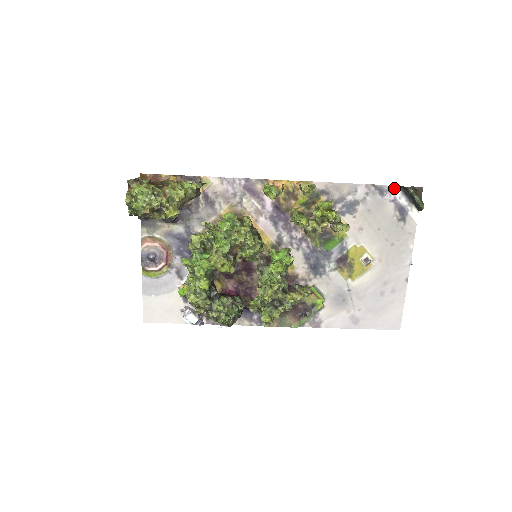
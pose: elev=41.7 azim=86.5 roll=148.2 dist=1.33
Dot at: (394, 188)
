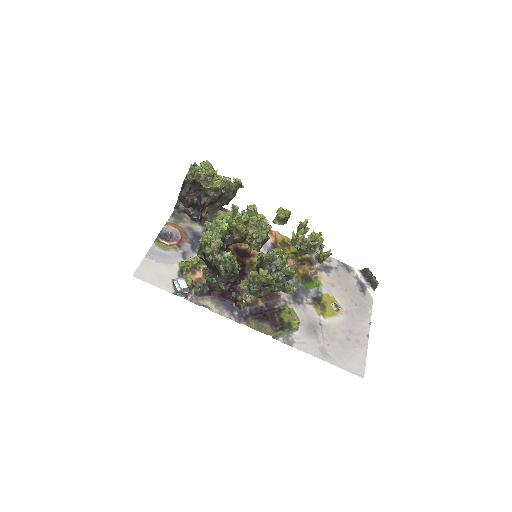
Dot at: (356, 270)
